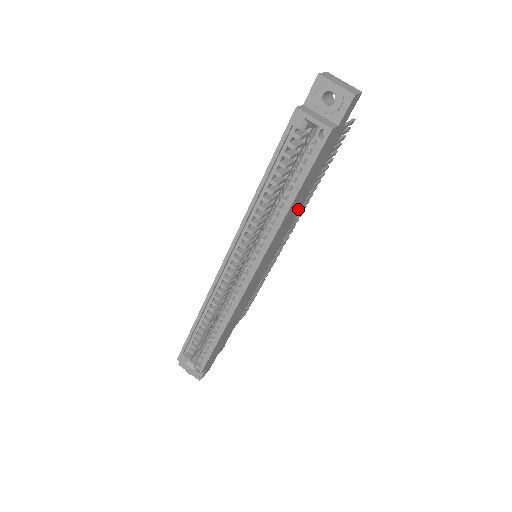
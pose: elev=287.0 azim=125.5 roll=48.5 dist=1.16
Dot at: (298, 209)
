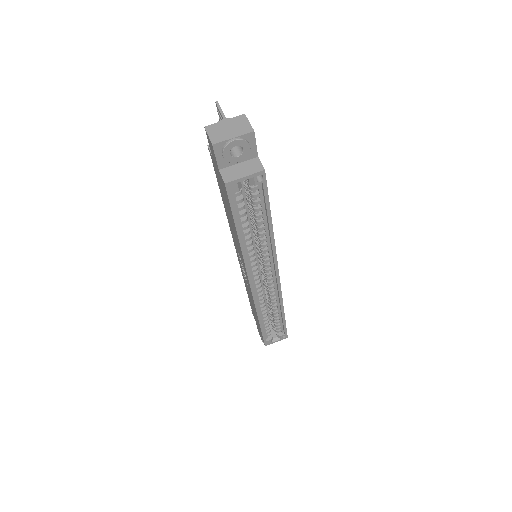
Dot at: occluded
